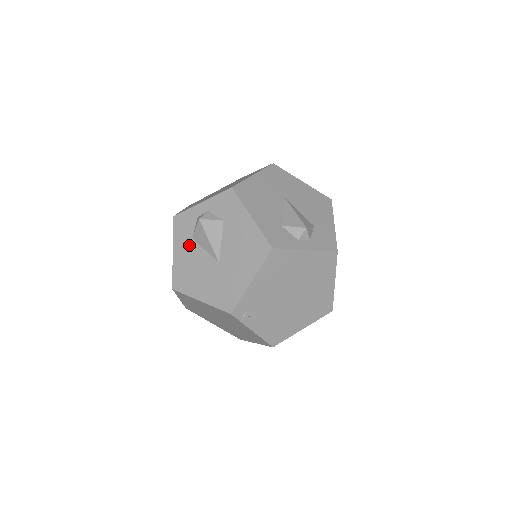
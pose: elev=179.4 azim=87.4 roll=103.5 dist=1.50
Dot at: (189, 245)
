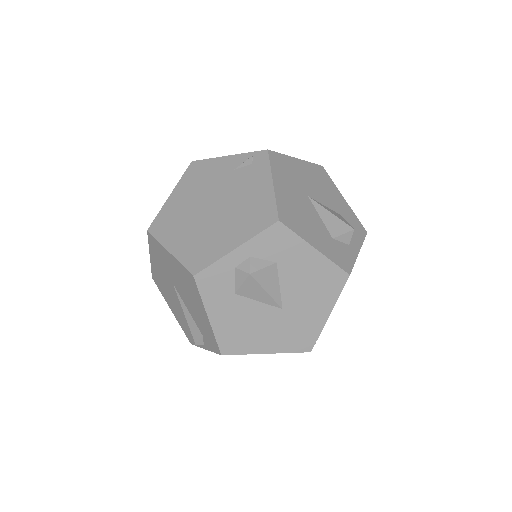
Dot at: (232, 303)
